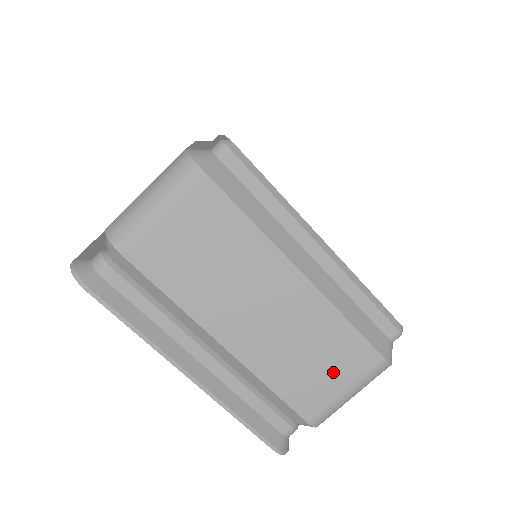
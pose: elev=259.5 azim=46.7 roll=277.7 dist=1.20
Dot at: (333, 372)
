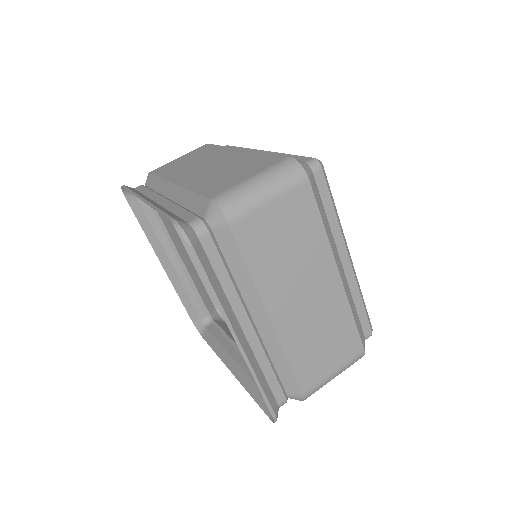
Dot at: (245, 172)
